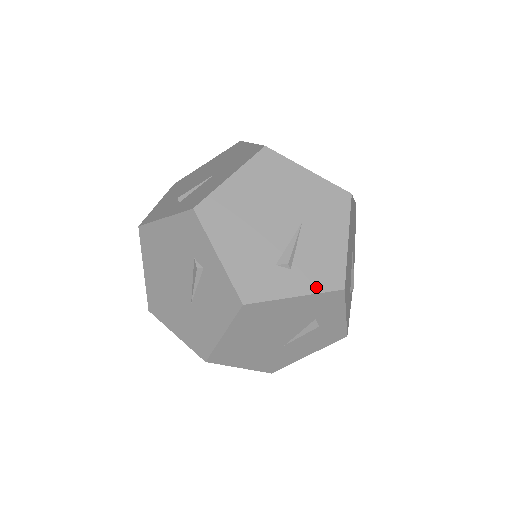
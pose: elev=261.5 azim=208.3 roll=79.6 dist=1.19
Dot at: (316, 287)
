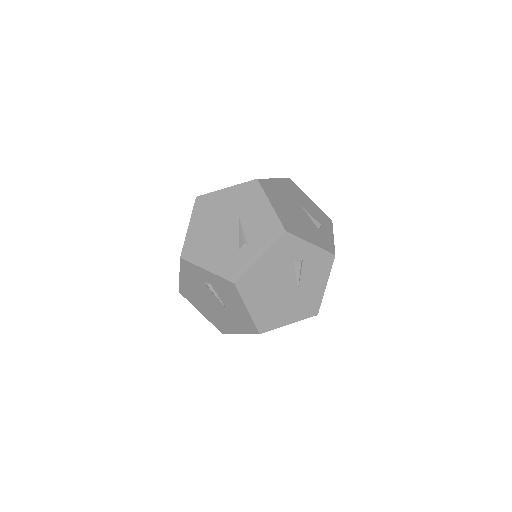
Dot at: (268, 243)
